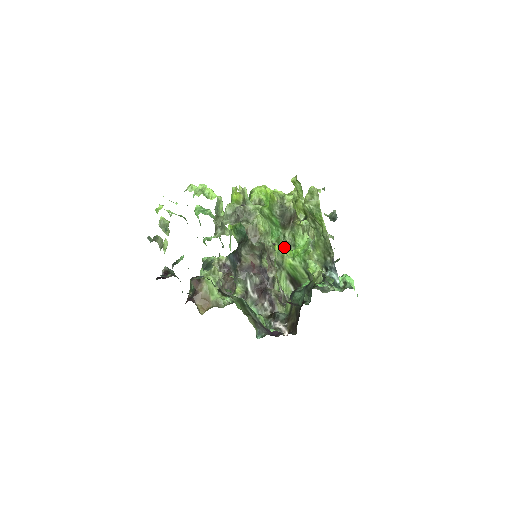
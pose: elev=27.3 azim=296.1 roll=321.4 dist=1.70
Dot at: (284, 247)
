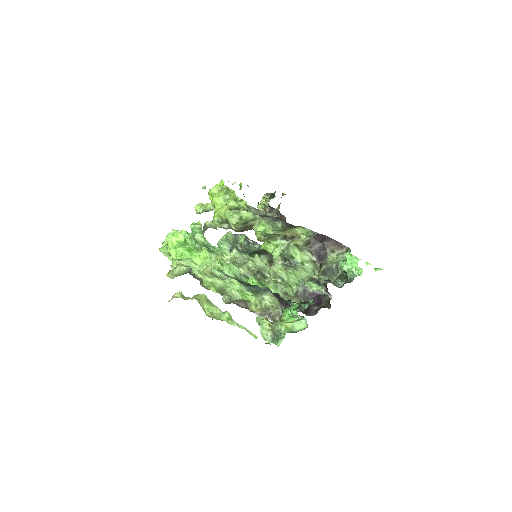
Dot at: occluded
